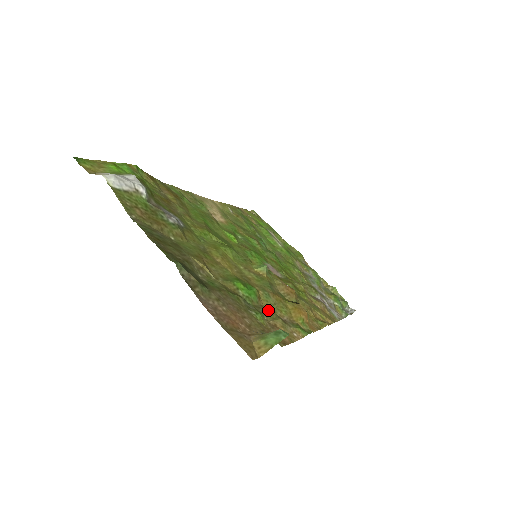
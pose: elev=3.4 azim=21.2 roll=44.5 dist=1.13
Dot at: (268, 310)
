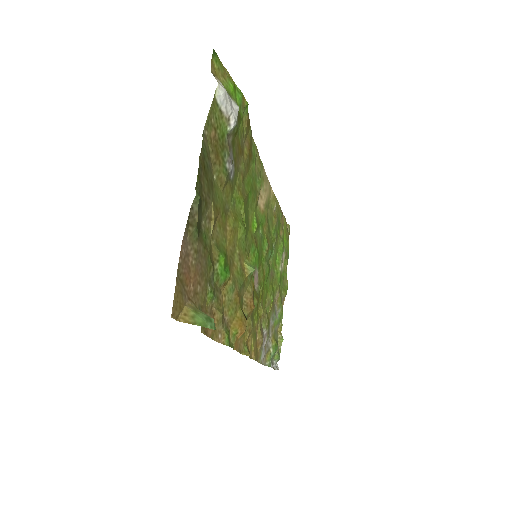
Dot at: (221, 299)
